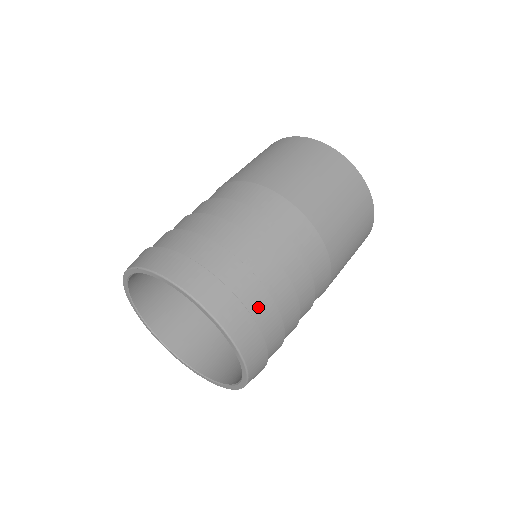
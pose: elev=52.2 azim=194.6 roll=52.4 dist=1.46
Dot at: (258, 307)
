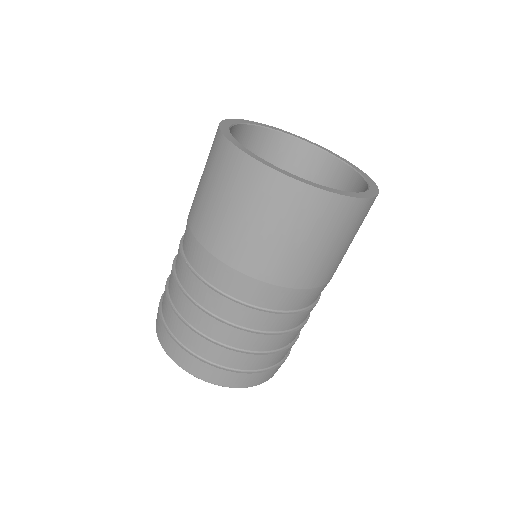
Dot at: (211, 354)
